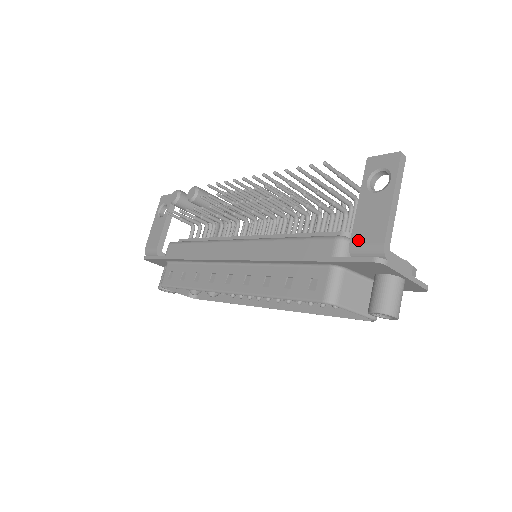
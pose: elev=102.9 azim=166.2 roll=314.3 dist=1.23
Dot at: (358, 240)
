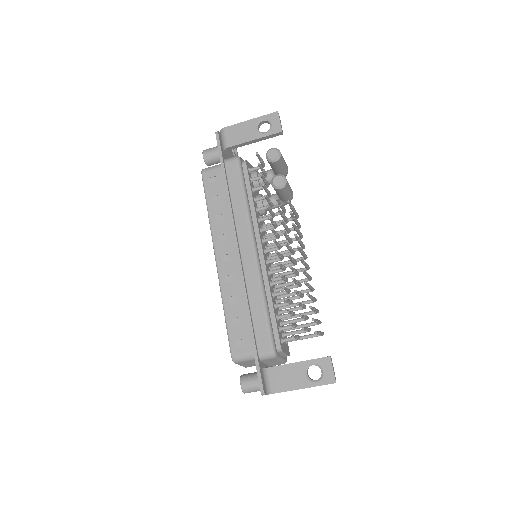
Dot at: (272, 373)
